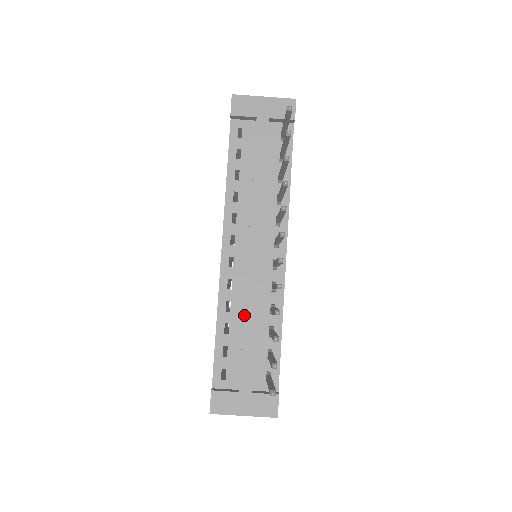
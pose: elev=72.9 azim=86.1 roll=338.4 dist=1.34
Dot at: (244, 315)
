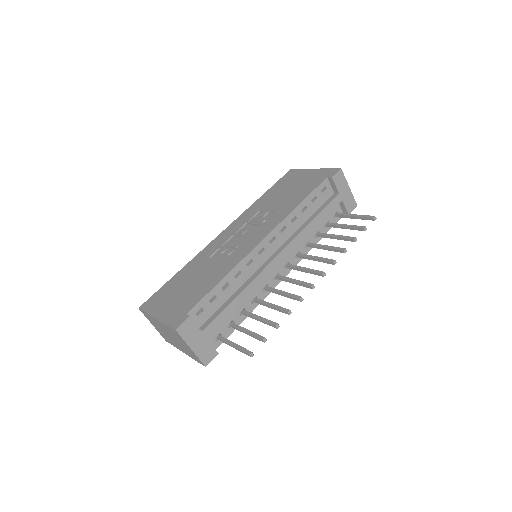
Dot at: (244, 289)
